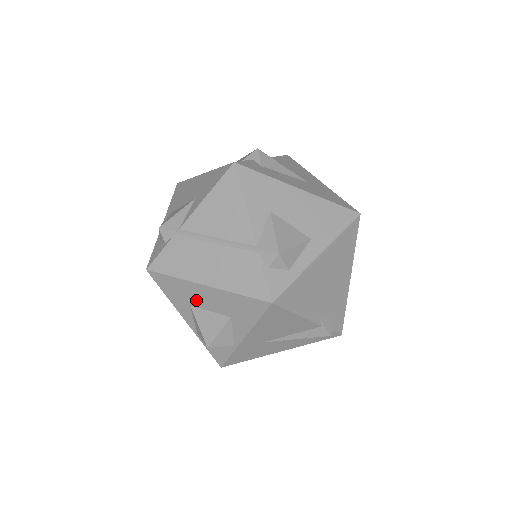
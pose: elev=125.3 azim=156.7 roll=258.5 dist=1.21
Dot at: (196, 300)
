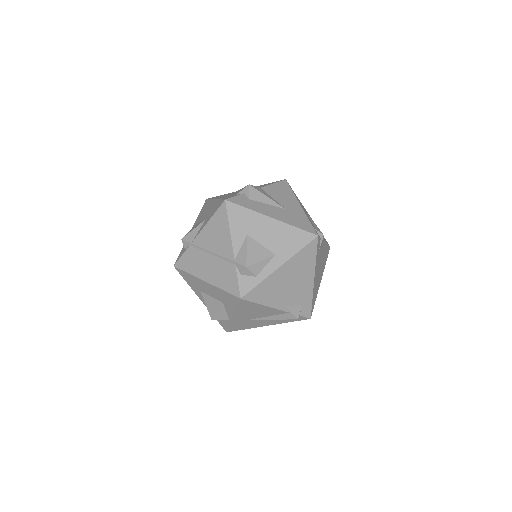
Dot at: (203, 289)
